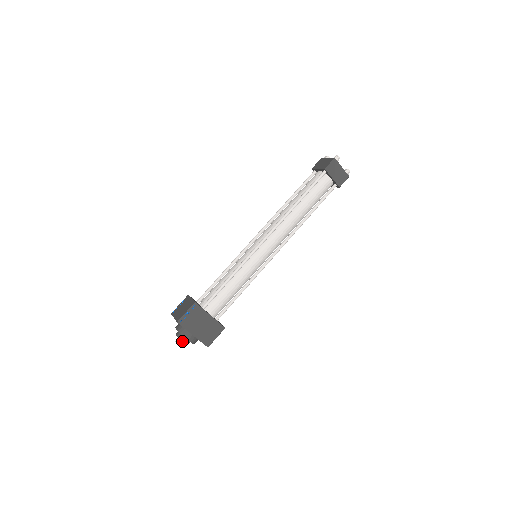
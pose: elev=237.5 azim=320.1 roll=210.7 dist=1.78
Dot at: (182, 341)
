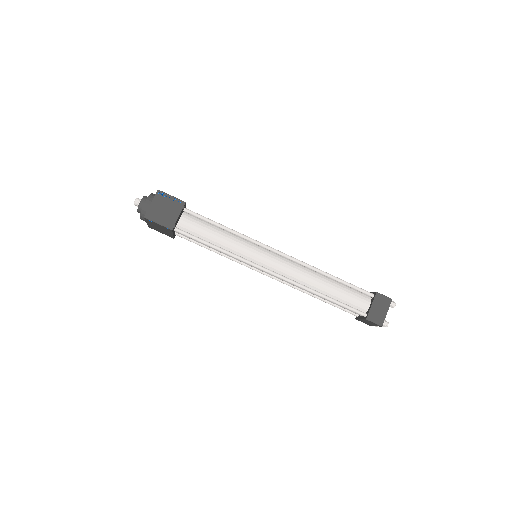
Dot at: (137, 211)
